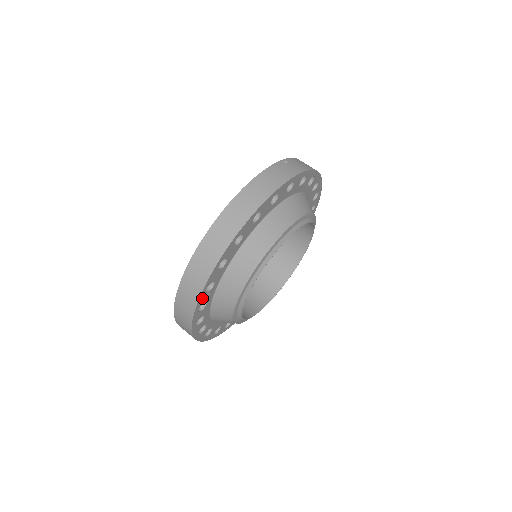
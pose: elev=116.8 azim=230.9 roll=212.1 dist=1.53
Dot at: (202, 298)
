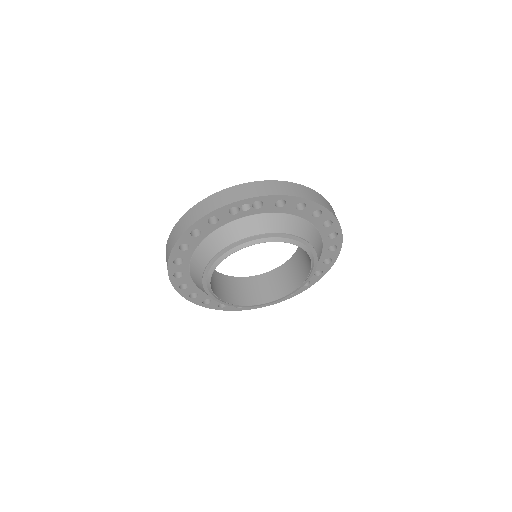
Dot at: (247, 202)
